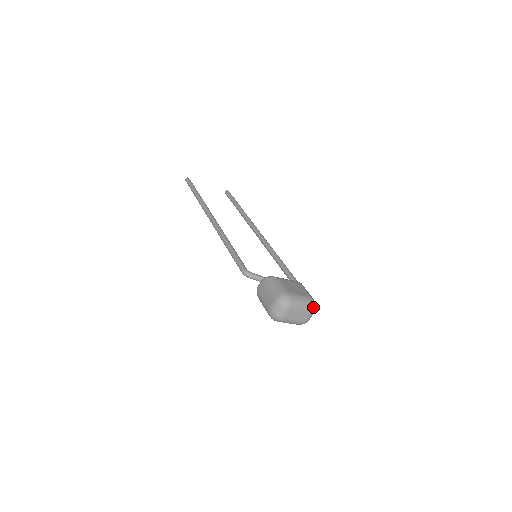
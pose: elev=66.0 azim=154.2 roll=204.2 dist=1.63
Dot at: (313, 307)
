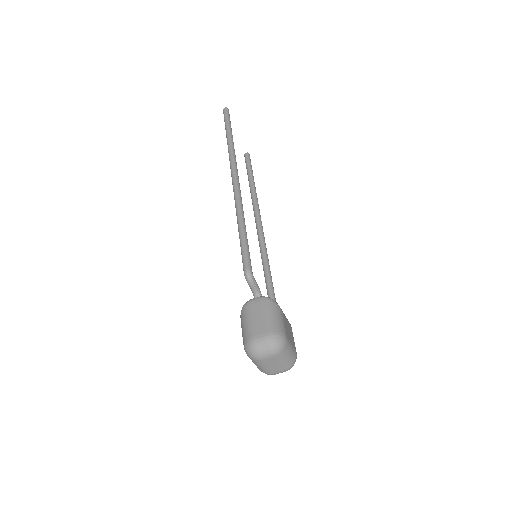
Dot at: (292, 366)
